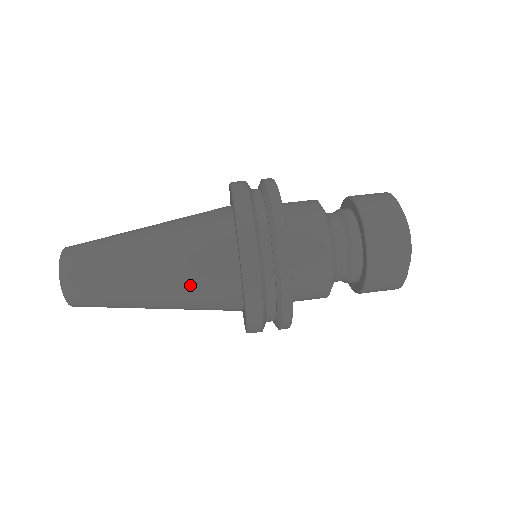
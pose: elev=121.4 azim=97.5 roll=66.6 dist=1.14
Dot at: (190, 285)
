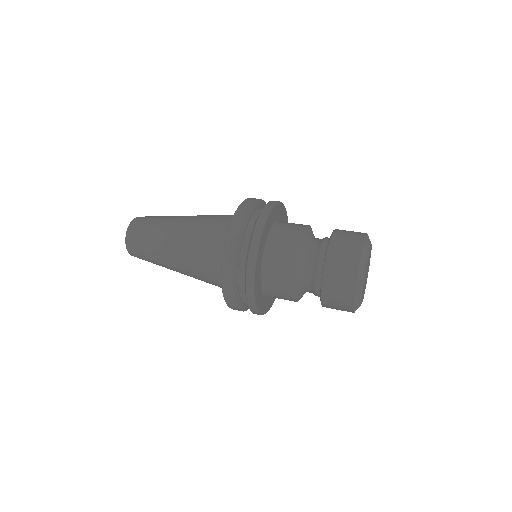
Dot at: (198, 272)
